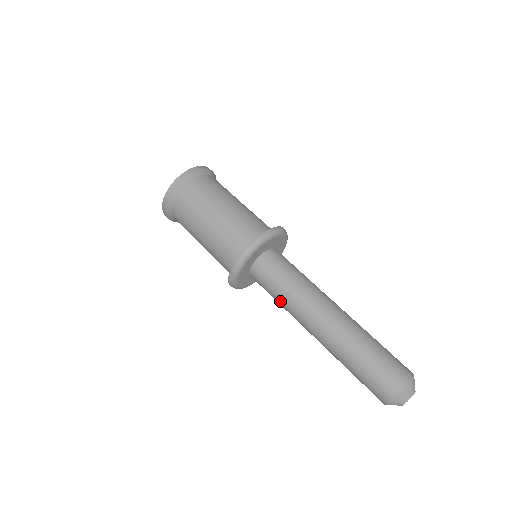
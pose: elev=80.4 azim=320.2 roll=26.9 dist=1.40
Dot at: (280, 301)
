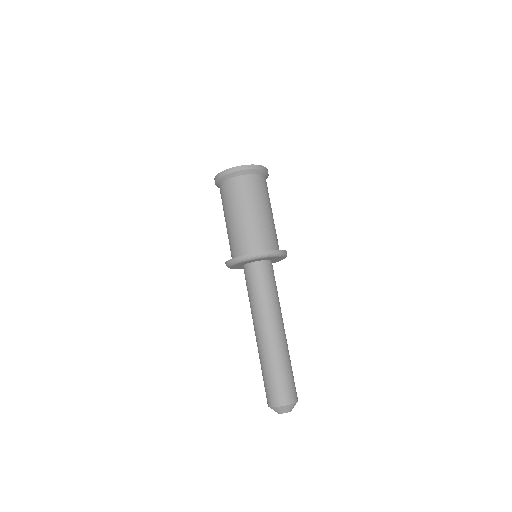
Dot at: (249, 299)
